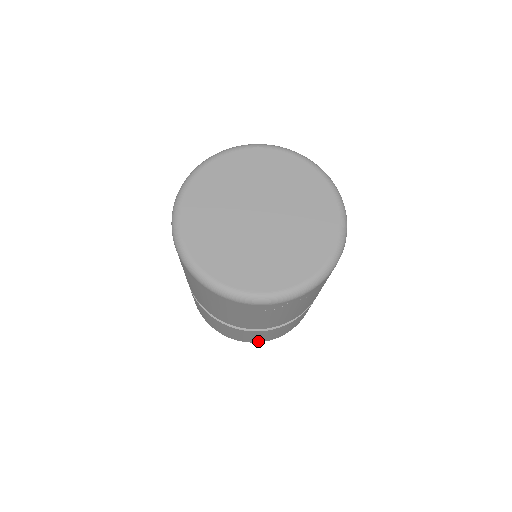
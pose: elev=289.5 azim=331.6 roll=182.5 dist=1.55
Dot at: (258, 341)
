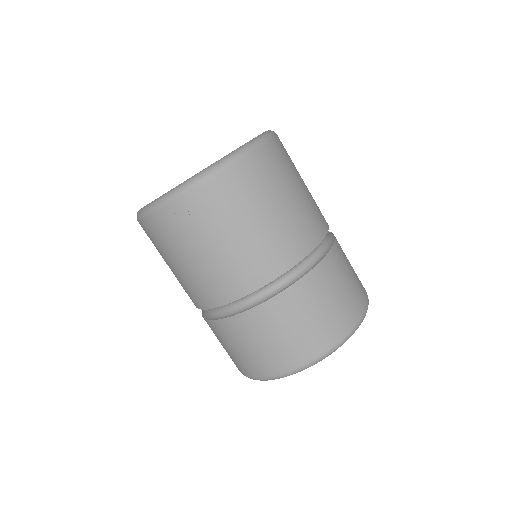
Dot at: (257, 372)
